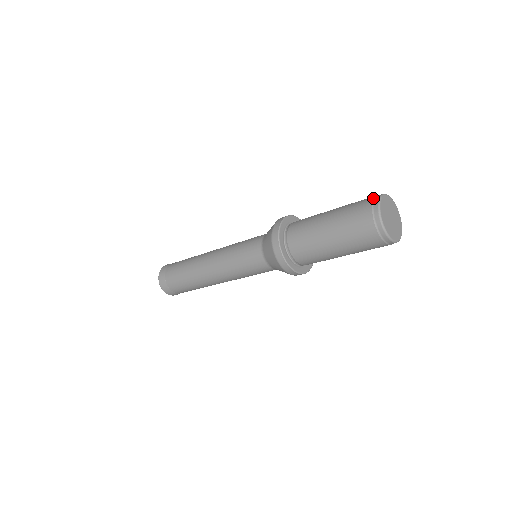
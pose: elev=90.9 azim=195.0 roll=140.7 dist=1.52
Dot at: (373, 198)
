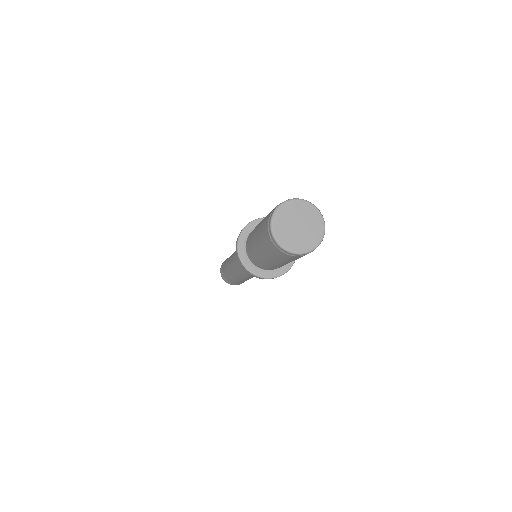
Dot at: occluded
